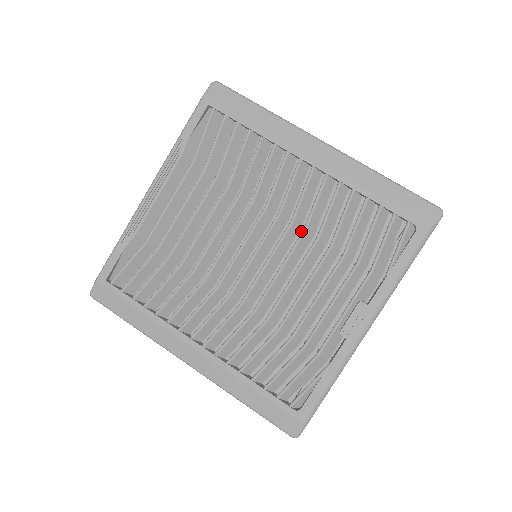
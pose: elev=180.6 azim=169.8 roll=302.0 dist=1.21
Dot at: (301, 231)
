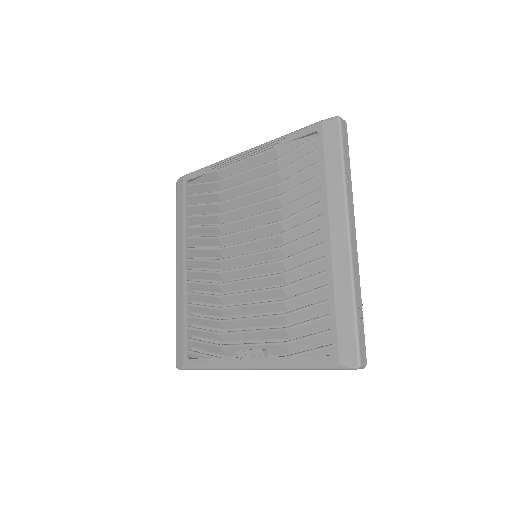
Dot at: occluded
